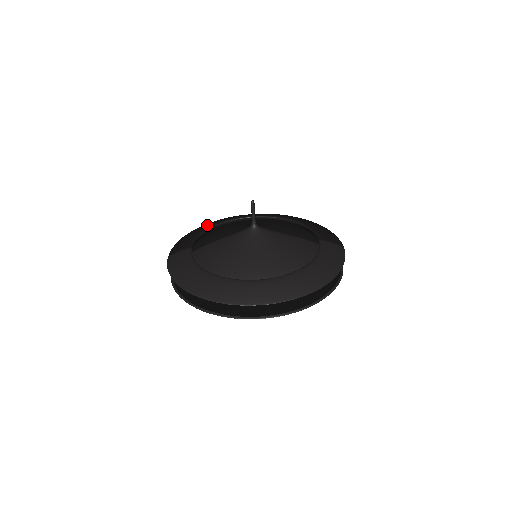
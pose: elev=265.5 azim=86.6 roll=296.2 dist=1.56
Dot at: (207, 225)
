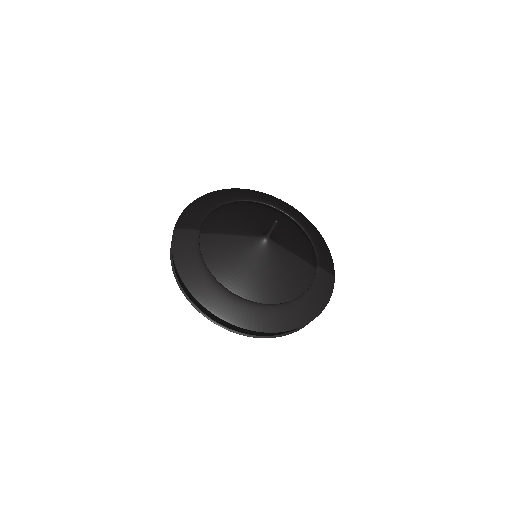
Dot at: (219, 198)
